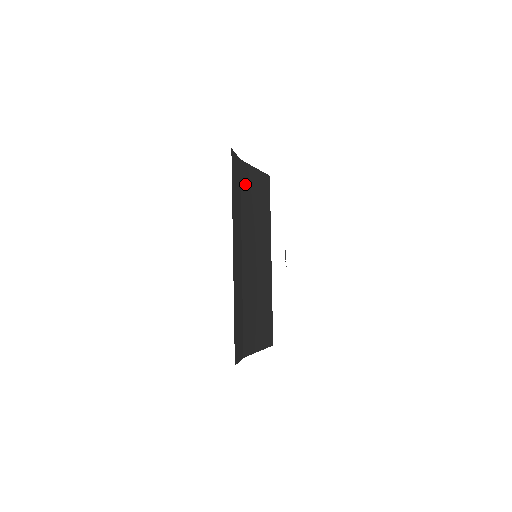
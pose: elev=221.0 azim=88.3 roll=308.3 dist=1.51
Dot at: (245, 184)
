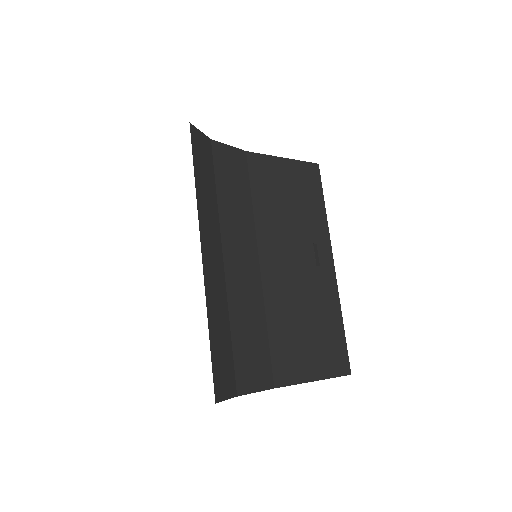
Dot at: (260, 178)
